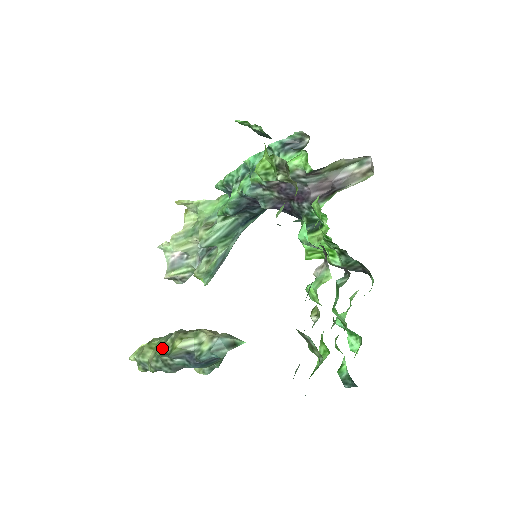
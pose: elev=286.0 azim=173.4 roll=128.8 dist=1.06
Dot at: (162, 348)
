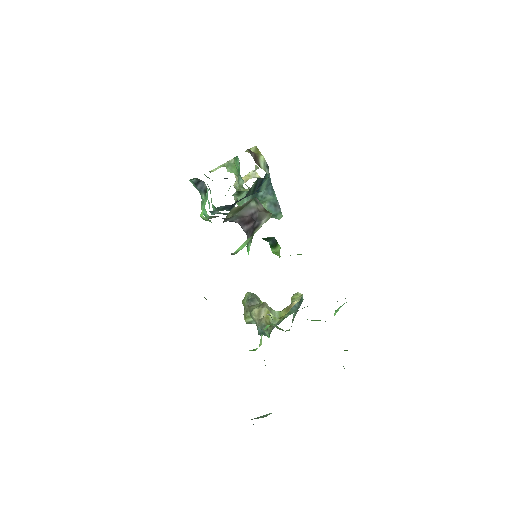
Dot at: occluded
